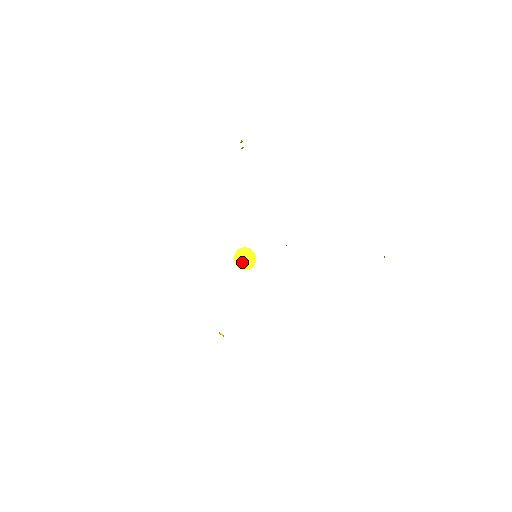
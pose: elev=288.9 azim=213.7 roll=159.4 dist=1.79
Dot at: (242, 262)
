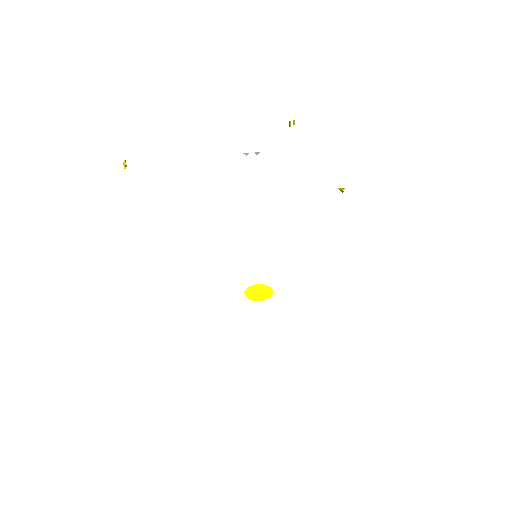
Dot at: (253, 293)
